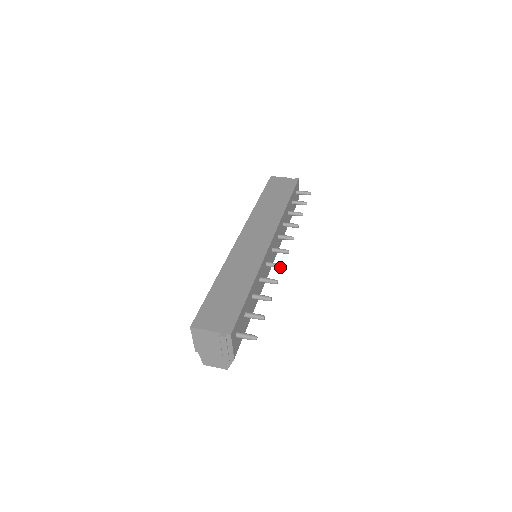
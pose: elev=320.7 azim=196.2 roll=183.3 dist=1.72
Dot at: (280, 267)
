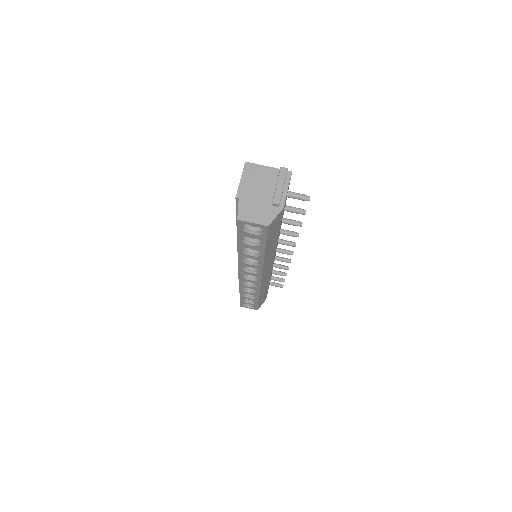
Dot at: (293, 243)
